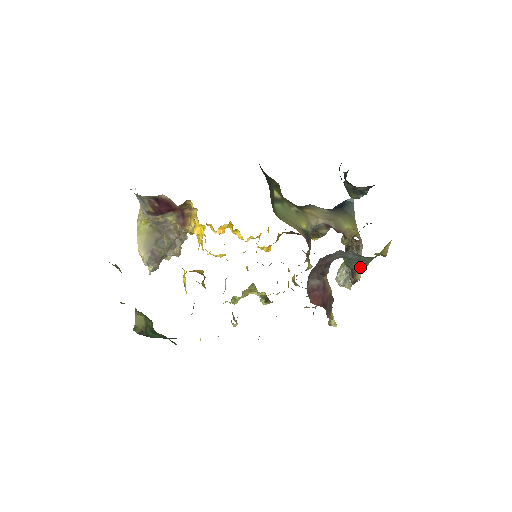
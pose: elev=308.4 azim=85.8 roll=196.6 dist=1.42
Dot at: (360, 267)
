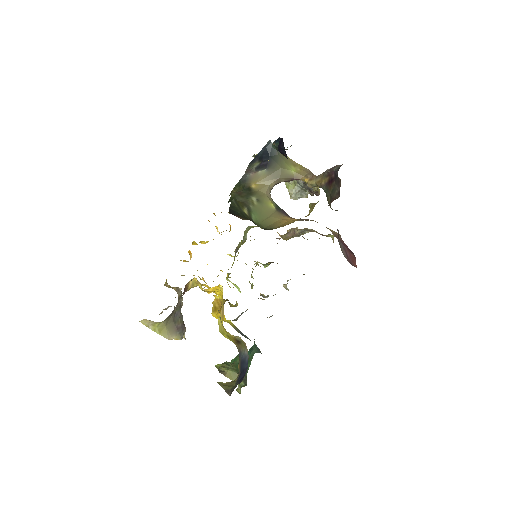
Dot at: occluded
